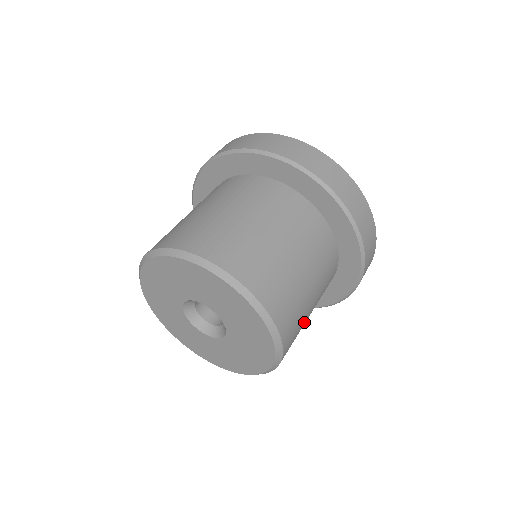
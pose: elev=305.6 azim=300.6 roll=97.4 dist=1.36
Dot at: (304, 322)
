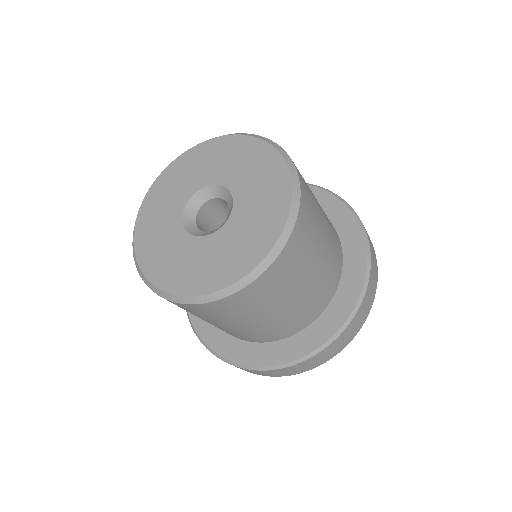
Dot at: (296, 282)
